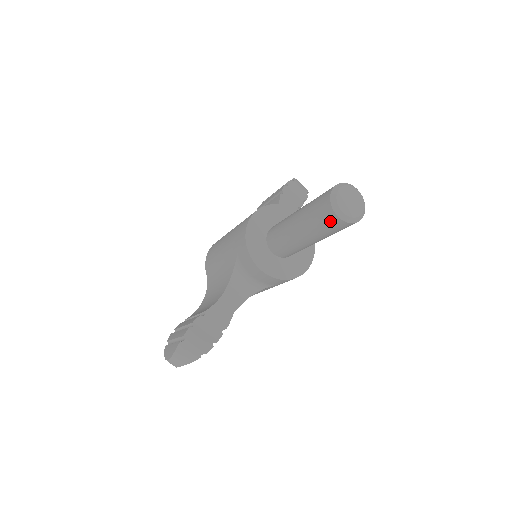
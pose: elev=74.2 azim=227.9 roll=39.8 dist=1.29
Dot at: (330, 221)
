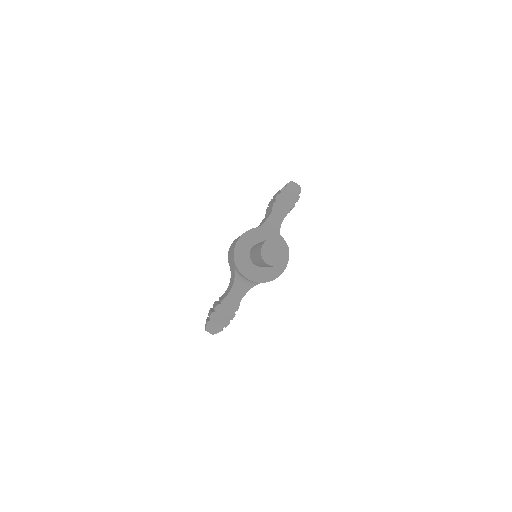
Dot at: (266, 264)
